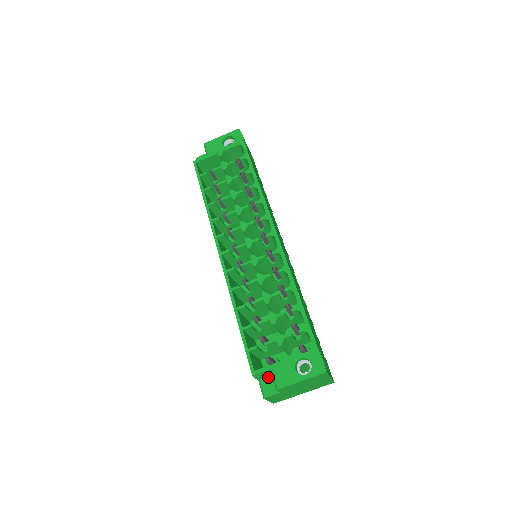
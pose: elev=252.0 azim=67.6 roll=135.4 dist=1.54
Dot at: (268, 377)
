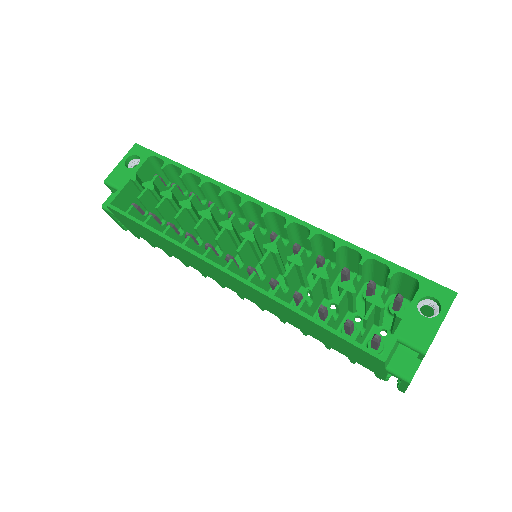
Dot at: (394, 356)
